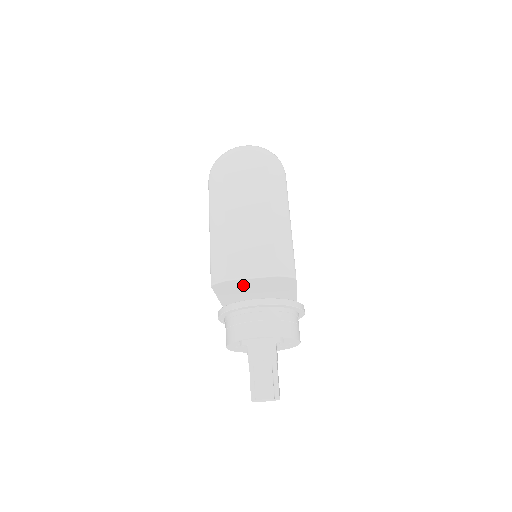
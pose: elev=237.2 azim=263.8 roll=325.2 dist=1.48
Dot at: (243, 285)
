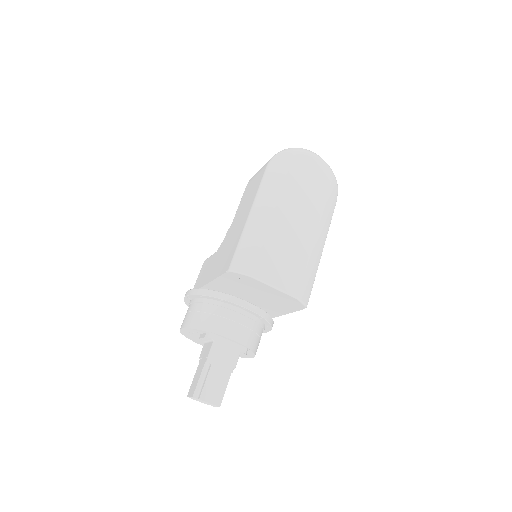
Dot at: (255, 286)
